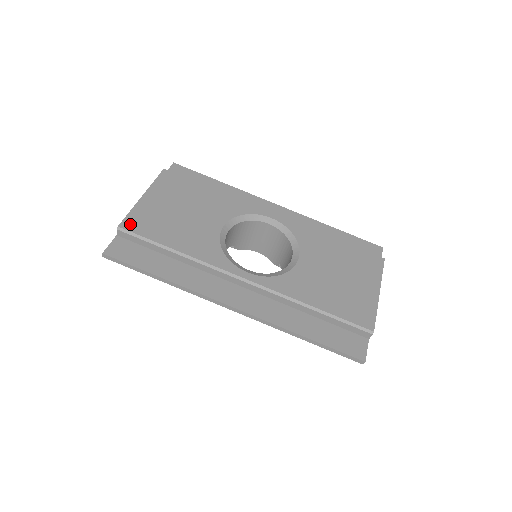
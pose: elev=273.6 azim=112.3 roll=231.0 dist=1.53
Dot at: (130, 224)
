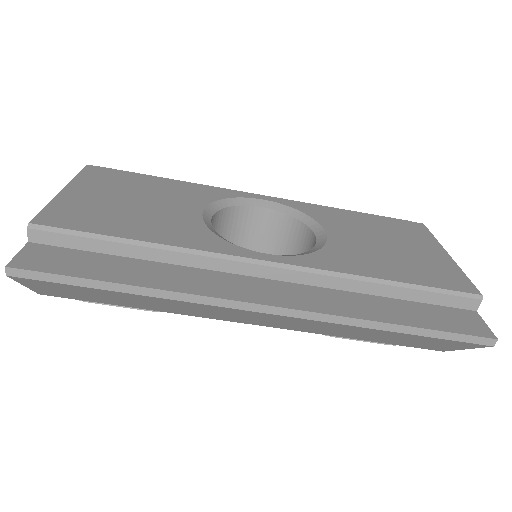
Dot at: (50, 219)
